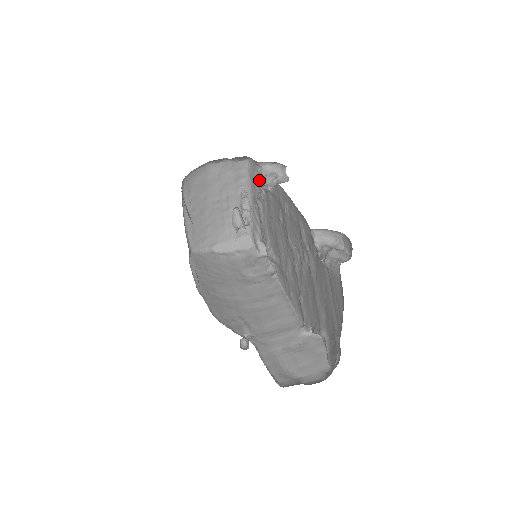
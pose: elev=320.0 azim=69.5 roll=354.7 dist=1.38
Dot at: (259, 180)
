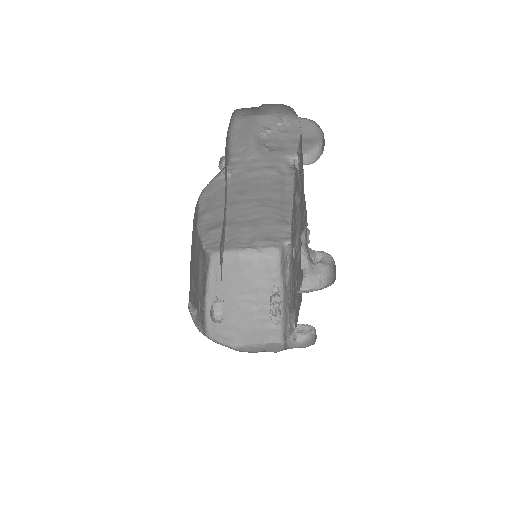
Dot at: (287, 263)
